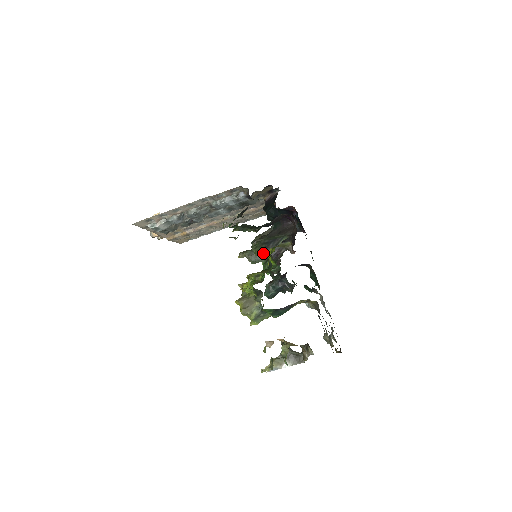
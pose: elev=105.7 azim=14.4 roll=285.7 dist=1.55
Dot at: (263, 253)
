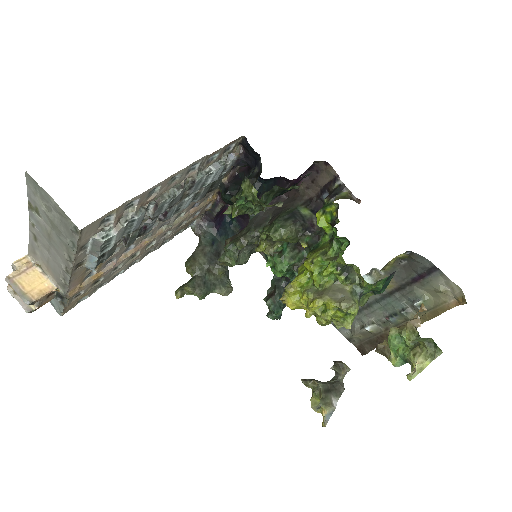
Dot at: (295, 231)
